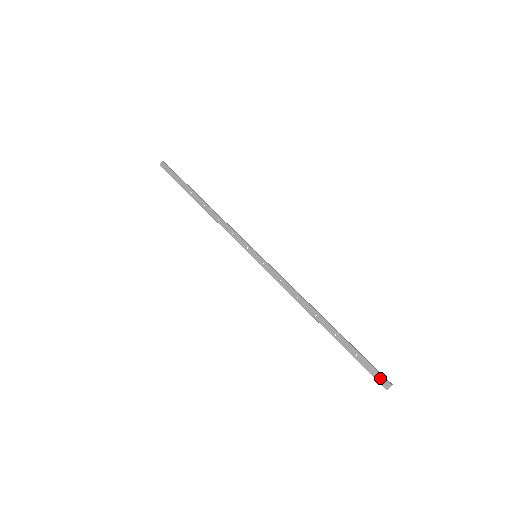
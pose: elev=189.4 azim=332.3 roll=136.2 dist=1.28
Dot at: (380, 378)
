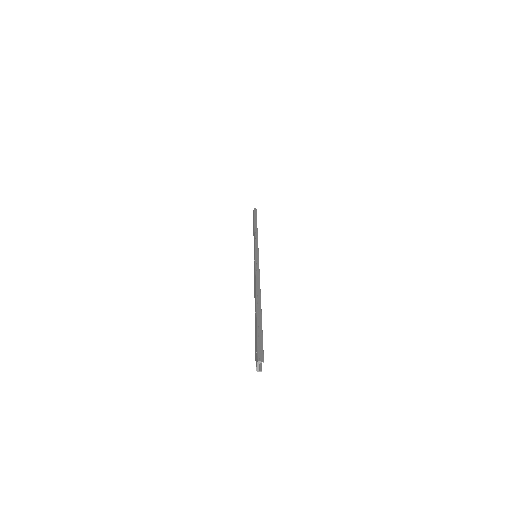
Dot at: (256, 355)
